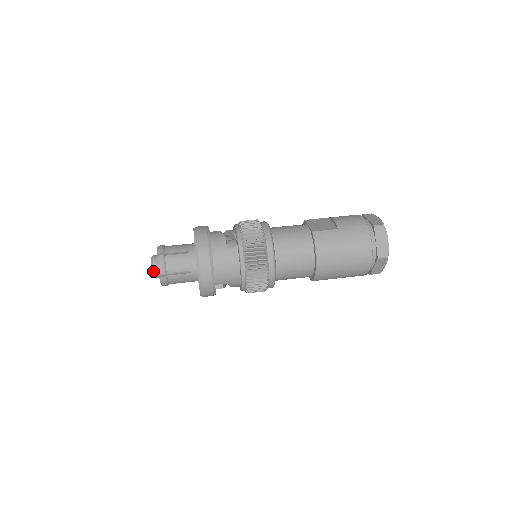
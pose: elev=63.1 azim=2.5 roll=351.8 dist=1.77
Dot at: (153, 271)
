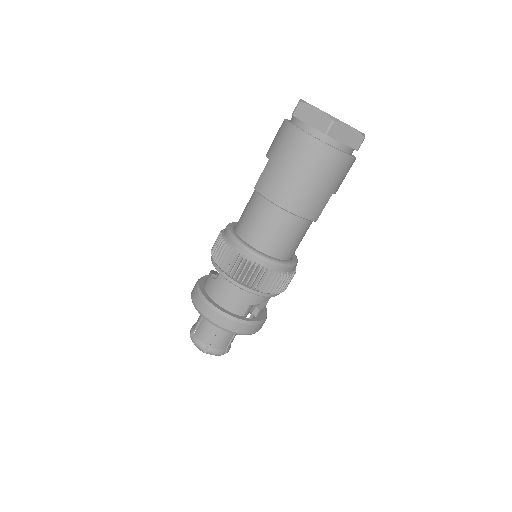
Dot at: (203, 352)
